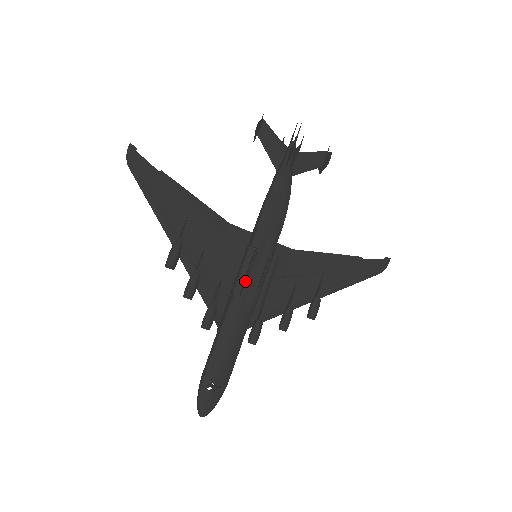
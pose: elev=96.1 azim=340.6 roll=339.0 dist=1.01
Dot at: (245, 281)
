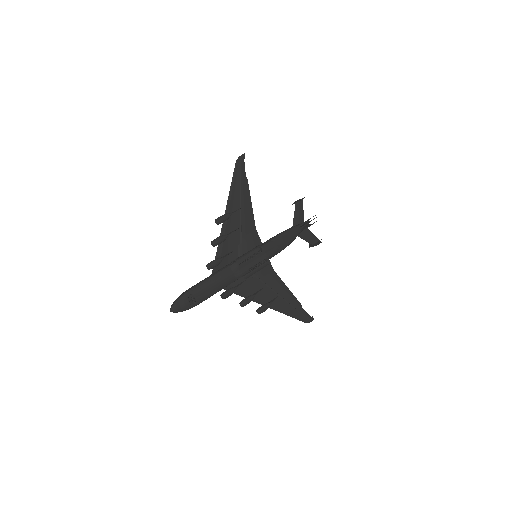
Dot at: (247, 259)
